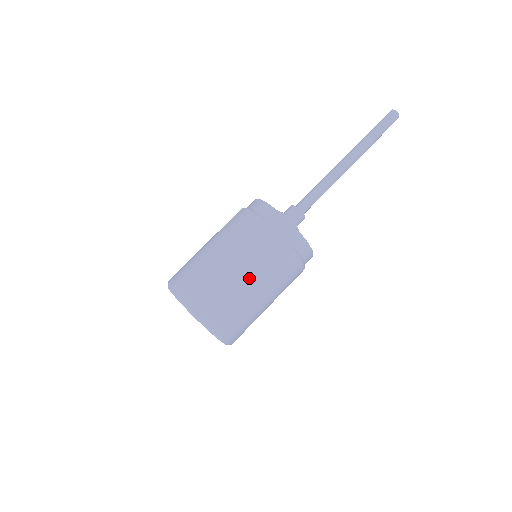
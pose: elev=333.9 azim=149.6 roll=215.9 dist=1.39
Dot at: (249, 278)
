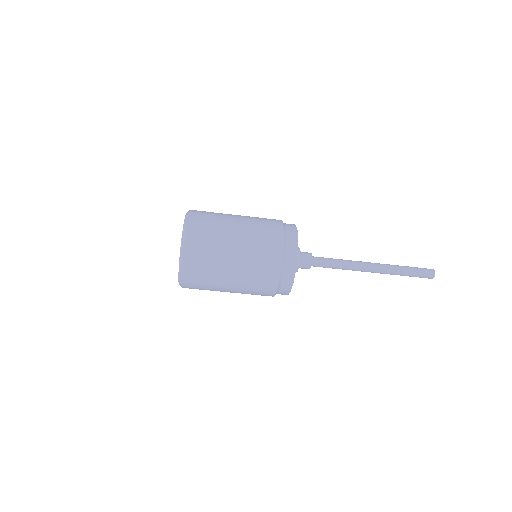
Dot at: (237, 256)
